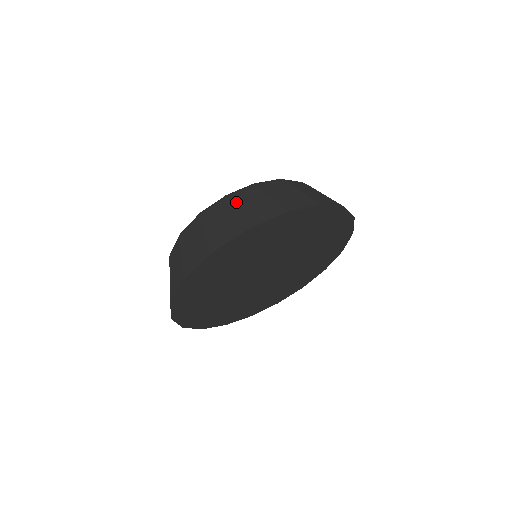
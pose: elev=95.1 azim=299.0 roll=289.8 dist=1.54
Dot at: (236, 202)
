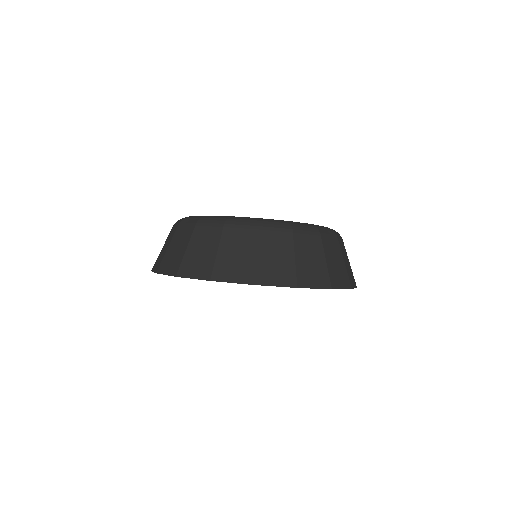
Dot at: (262, 241)
